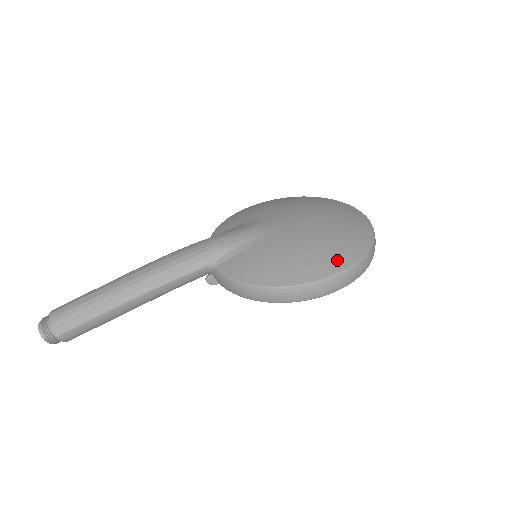
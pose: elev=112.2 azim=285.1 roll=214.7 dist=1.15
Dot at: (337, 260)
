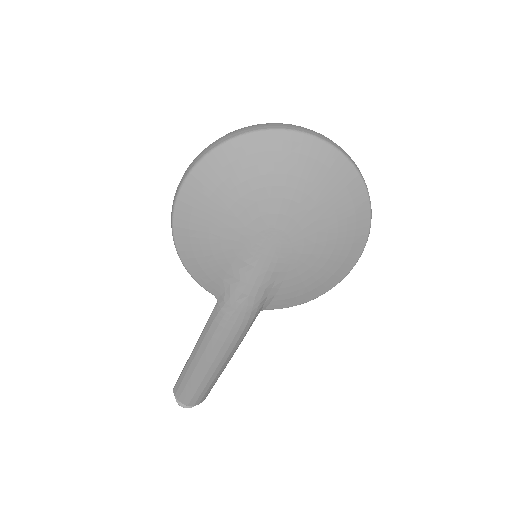
Dot at: (359, 230)
